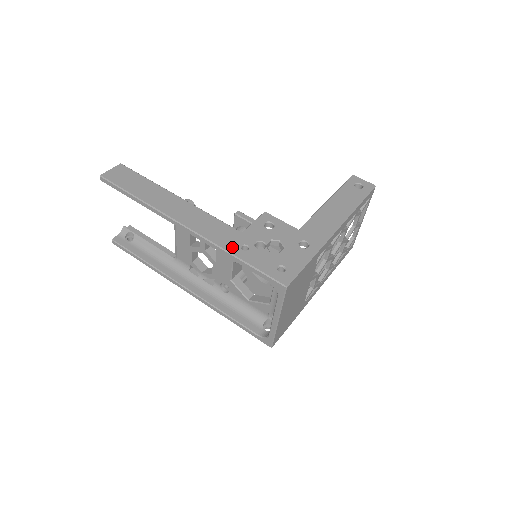
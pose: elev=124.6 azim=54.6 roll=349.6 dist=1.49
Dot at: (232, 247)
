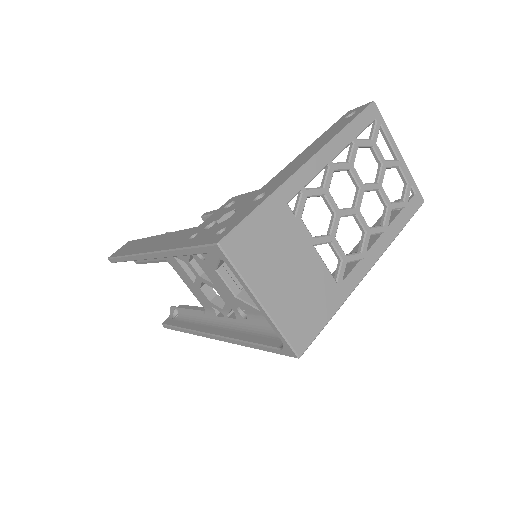
Dot at: (180, 243)
